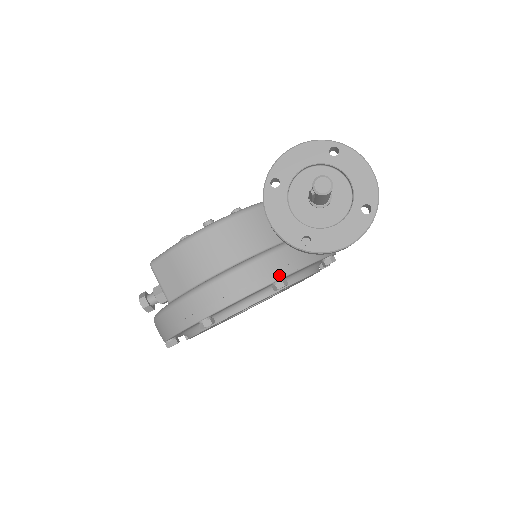
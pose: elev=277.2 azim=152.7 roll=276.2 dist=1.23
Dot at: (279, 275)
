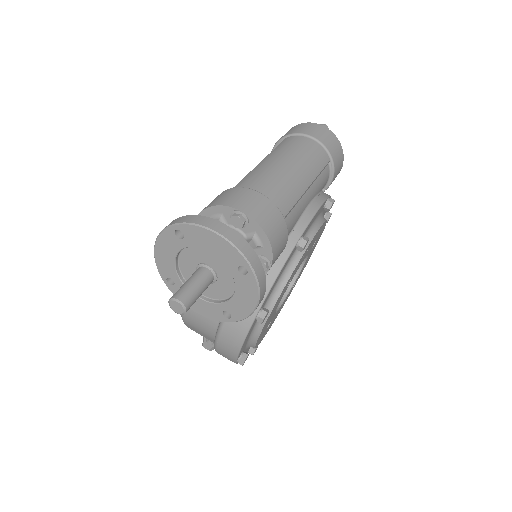
Dot at: (253, 313)
